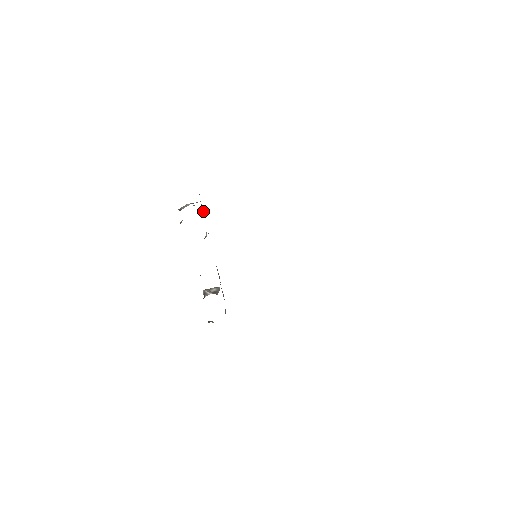
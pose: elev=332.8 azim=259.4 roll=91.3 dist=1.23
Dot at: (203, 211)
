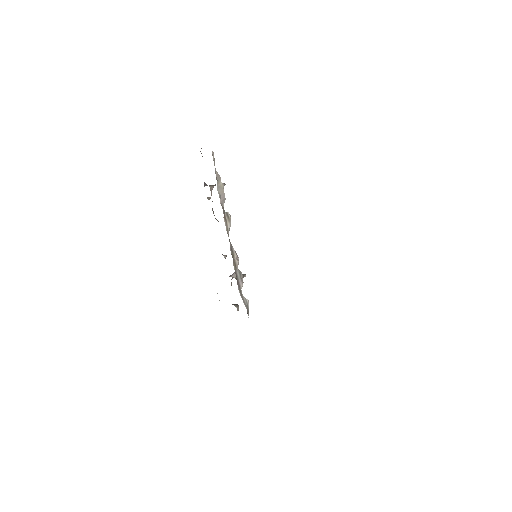
Dot at: (221, 193)
